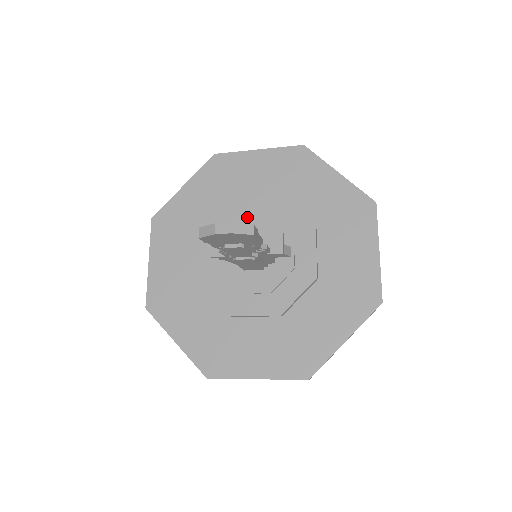
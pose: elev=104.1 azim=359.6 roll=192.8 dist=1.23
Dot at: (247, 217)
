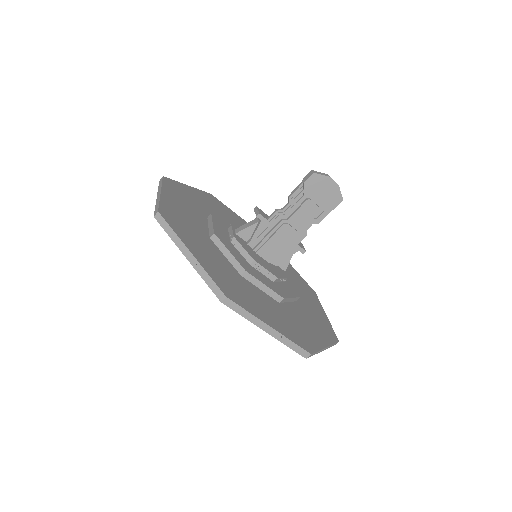
Dot at: occluded
